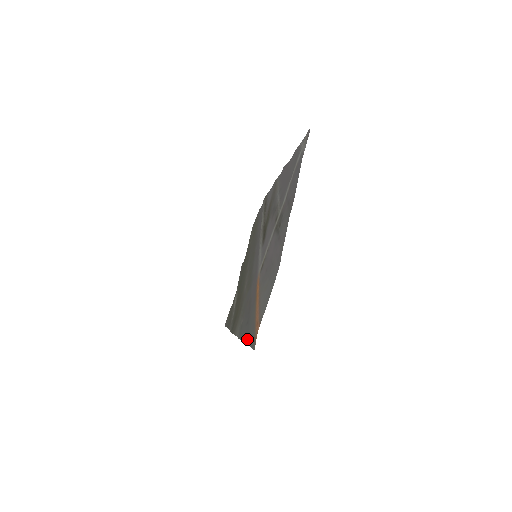
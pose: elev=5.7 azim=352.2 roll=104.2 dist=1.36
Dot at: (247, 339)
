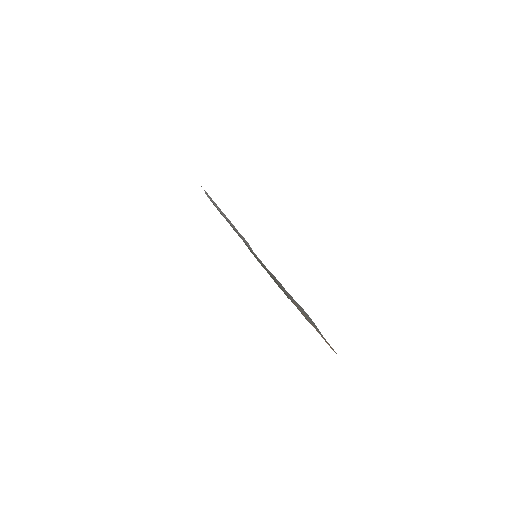
Dot at: occluded
